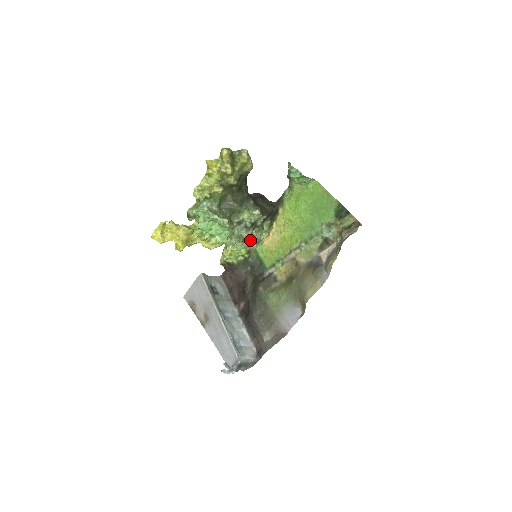
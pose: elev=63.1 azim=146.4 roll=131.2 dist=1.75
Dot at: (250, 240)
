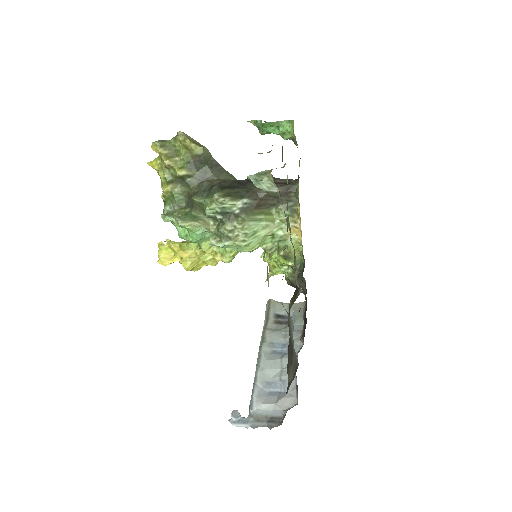
Dot at: (239, 236)
